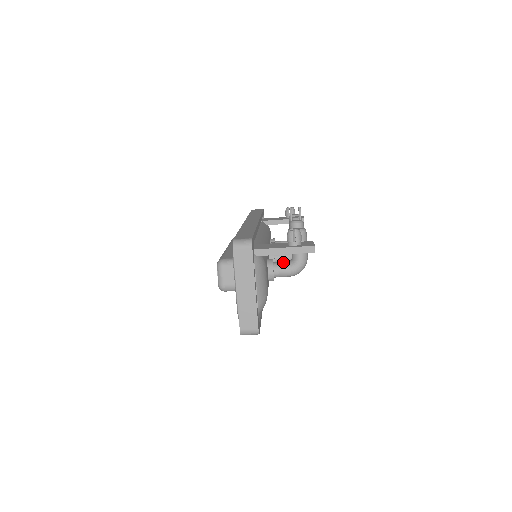
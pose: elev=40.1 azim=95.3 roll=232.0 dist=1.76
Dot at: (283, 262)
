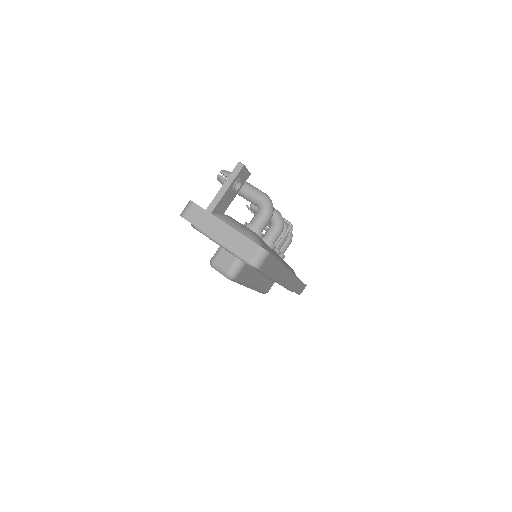
Dot at: (254, 215)
